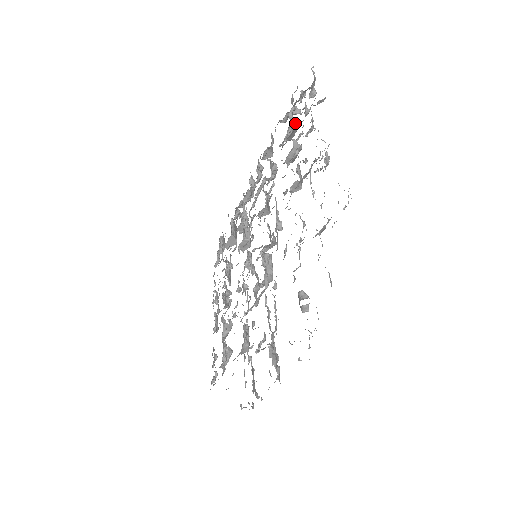
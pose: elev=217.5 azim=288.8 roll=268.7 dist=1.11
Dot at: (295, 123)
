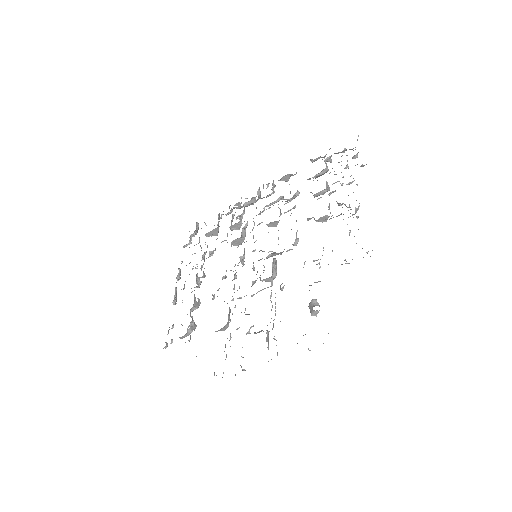
Dot at: occluded
